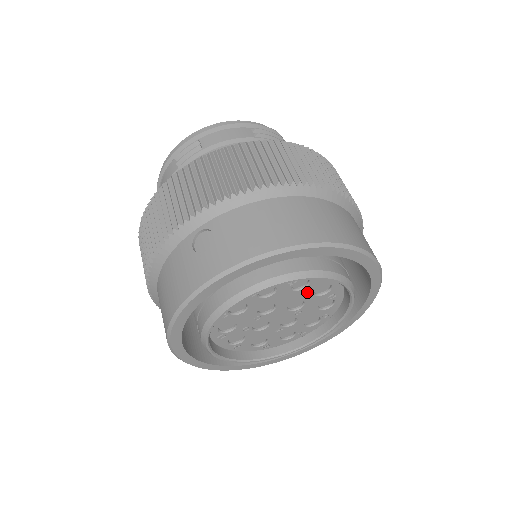
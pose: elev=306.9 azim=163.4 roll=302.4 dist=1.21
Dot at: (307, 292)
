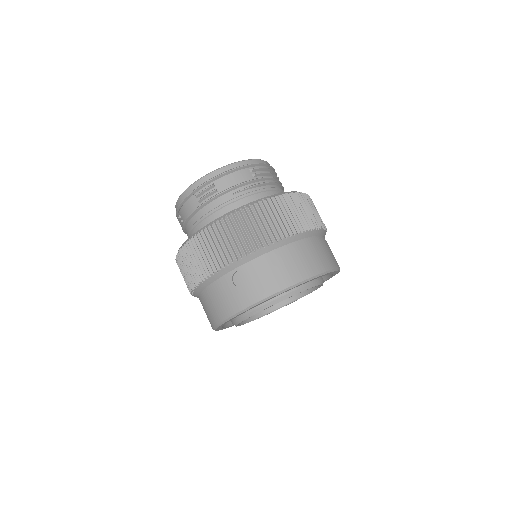
Dot at: occluded
